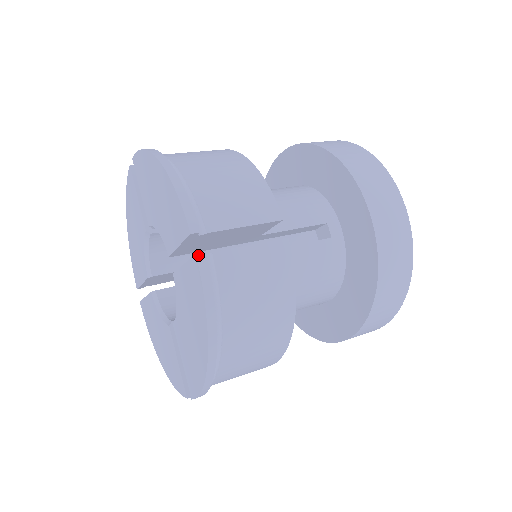
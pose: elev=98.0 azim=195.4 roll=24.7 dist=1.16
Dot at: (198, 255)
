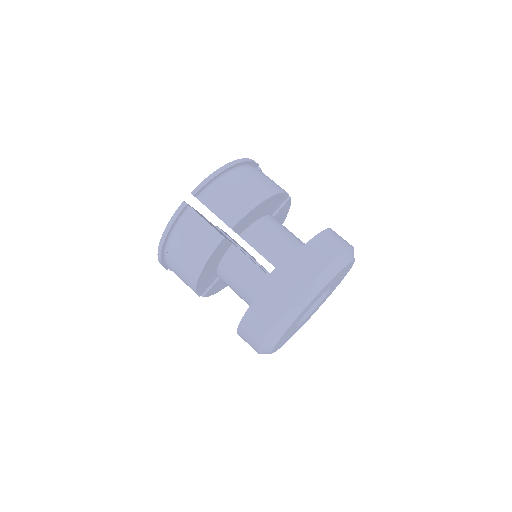
Dot at: (184, 202)
